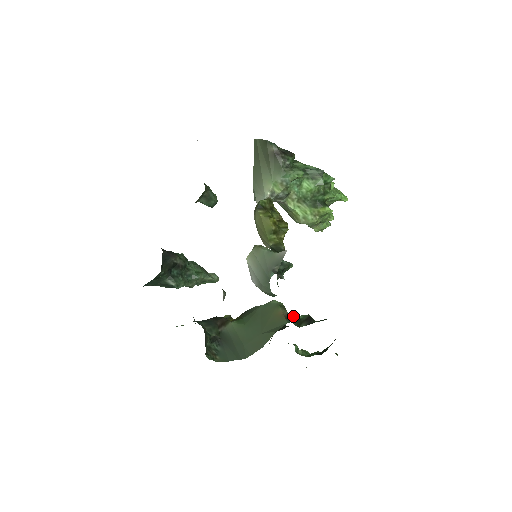
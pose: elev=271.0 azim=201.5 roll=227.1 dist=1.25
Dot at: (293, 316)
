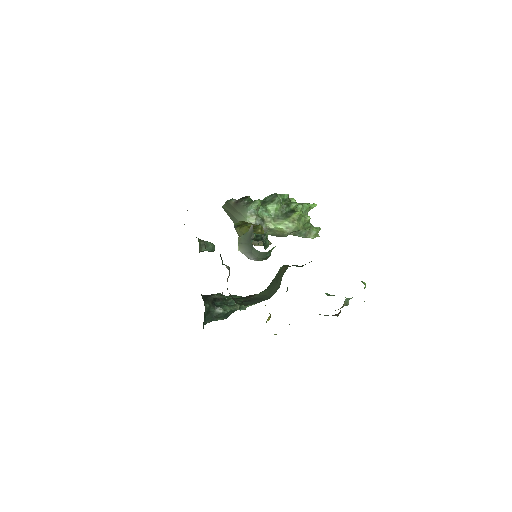
Dot at: (295, 265)
